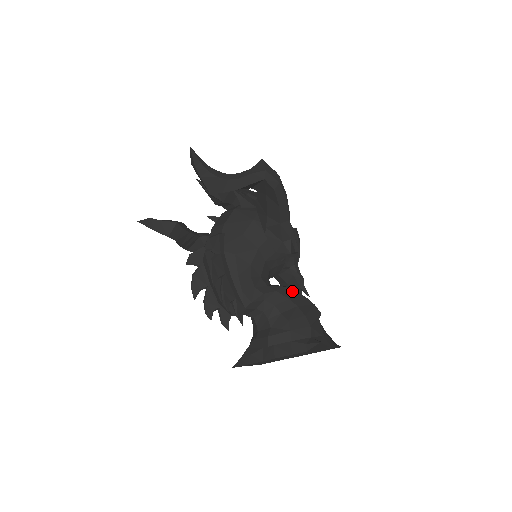
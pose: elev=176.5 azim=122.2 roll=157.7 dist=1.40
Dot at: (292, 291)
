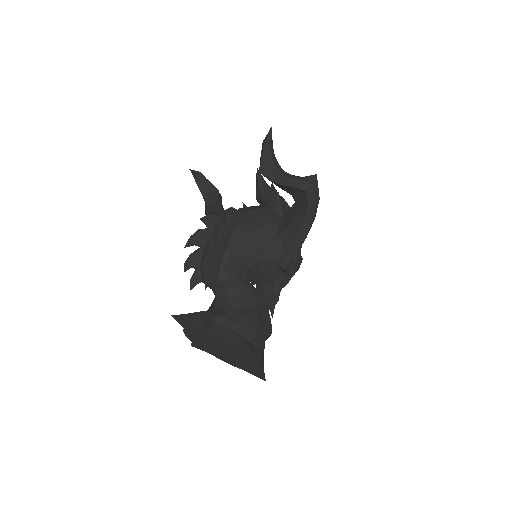
Dot at: (263, 299)
